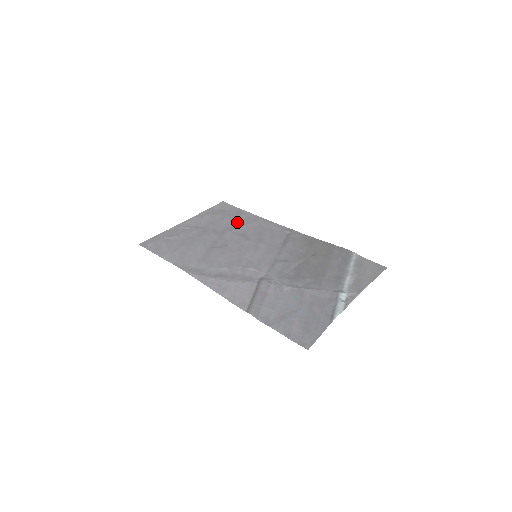
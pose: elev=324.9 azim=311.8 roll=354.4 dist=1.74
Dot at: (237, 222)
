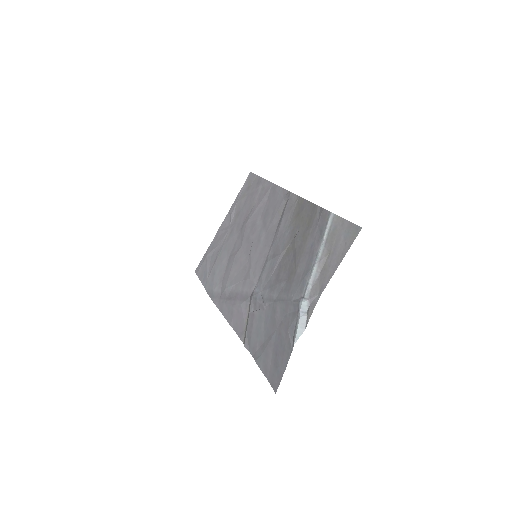
Dot at: (253, 203)
